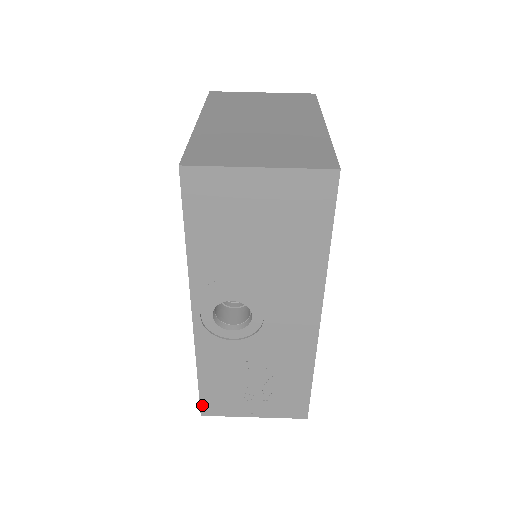
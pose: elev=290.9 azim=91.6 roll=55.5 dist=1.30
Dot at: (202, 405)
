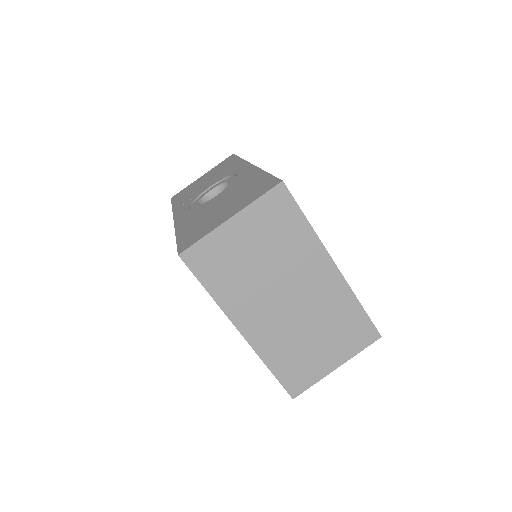
Dot at: occluded
